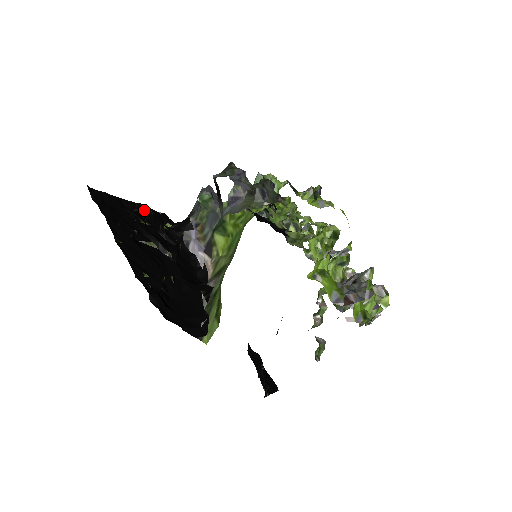
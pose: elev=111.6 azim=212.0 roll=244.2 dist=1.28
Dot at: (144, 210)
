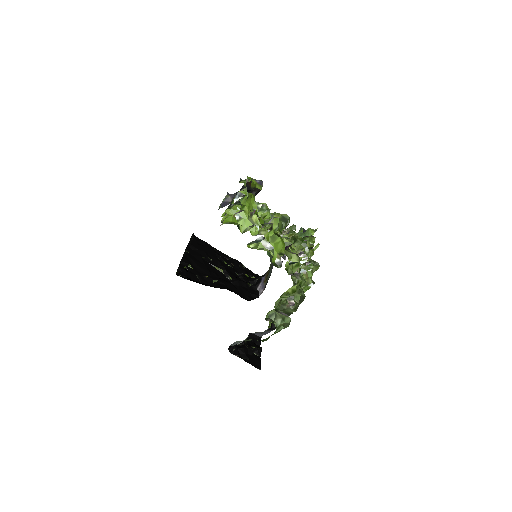
Dot at: (235, 262)
